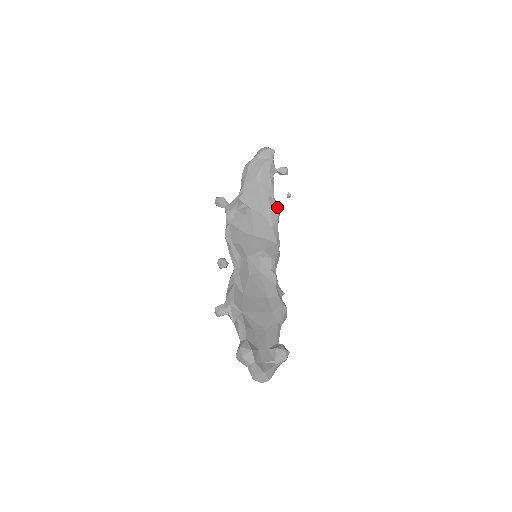
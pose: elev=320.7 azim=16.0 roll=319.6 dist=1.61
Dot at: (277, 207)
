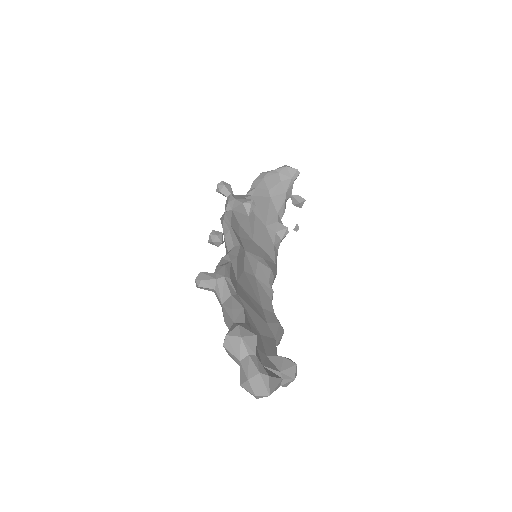
Dot at: (286, 227)
